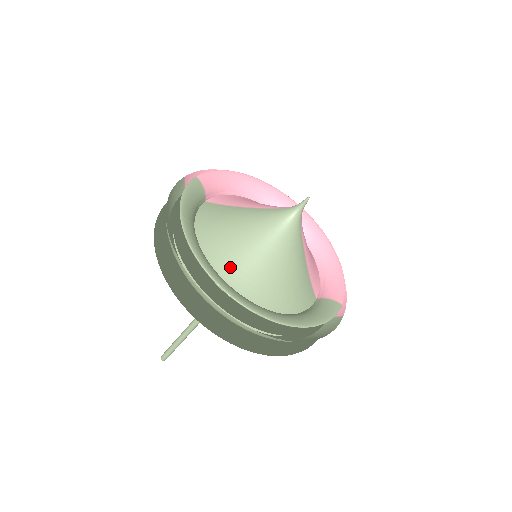
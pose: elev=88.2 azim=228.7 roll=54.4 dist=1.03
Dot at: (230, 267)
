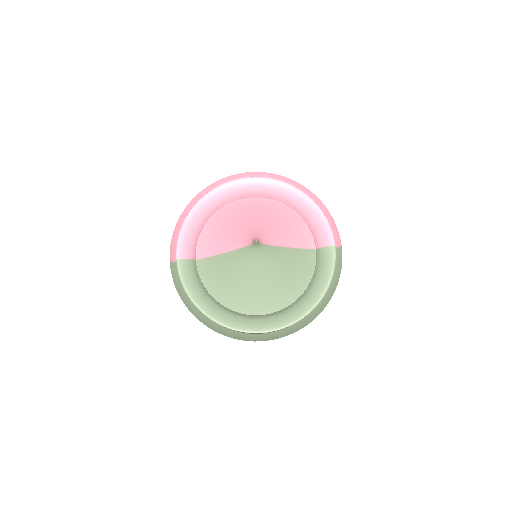
Dot at: (251, 304)
